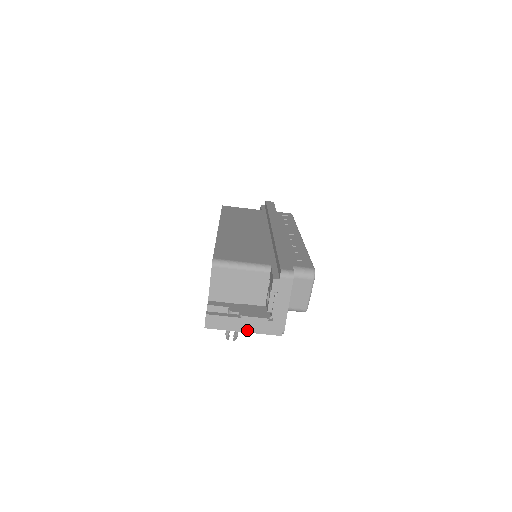
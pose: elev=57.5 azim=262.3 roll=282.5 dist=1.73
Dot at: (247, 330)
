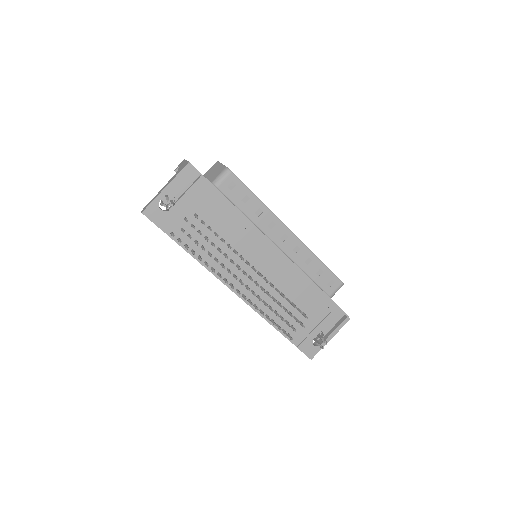
Dot at: (167, 186)
